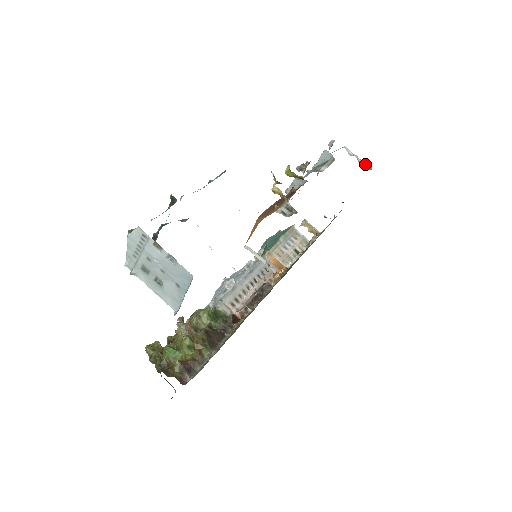
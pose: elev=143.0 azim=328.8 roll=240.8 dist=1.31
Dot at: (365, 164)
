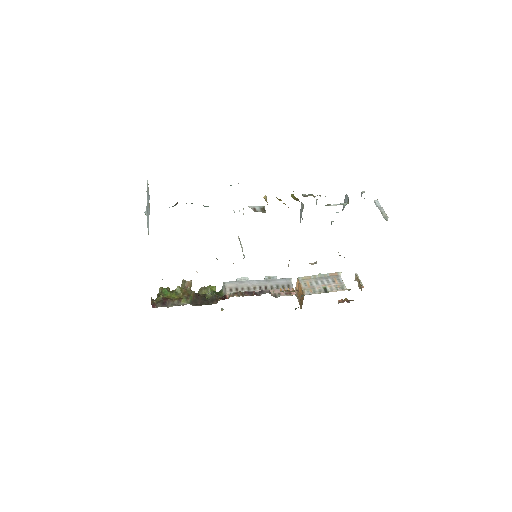
Dot at: (386, 216)
